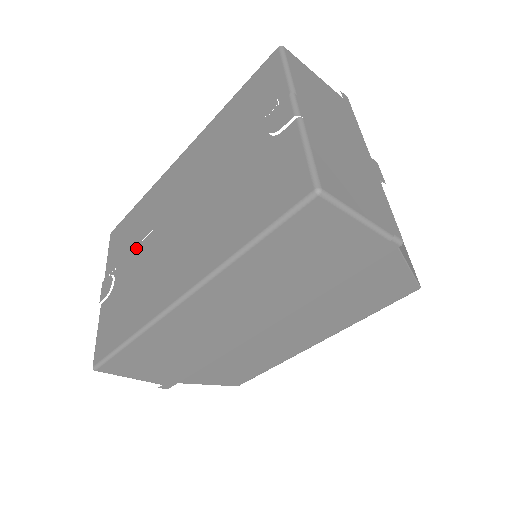
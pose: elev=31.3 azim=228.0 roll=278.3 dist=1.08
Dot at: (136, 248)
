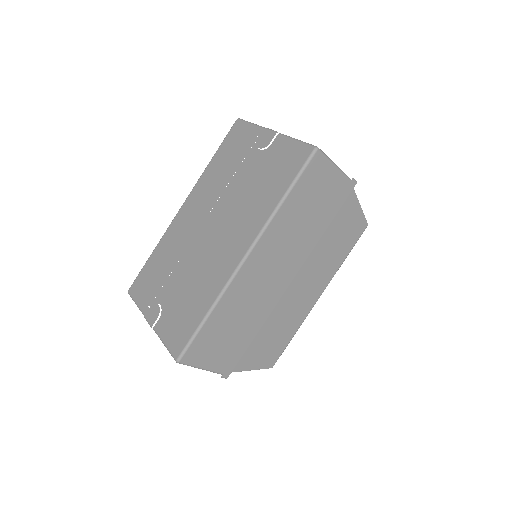
Dot at: (172, 272)
